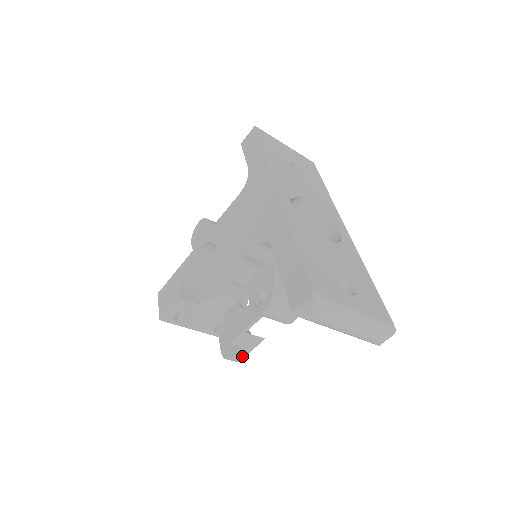
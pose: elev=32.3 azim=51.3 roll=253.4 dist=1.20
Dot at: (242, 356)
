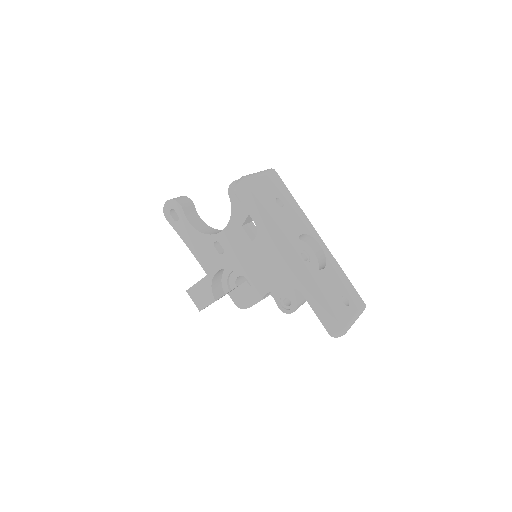
Dot at: occluded
